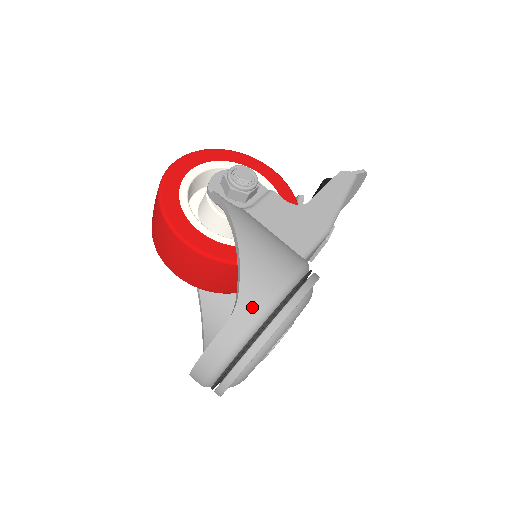
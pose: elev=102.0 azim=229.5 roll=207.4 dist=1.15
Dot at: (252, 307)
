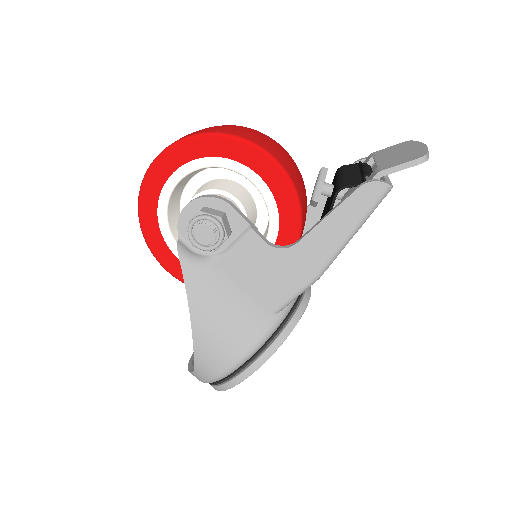
Dot at: (206, 375)
